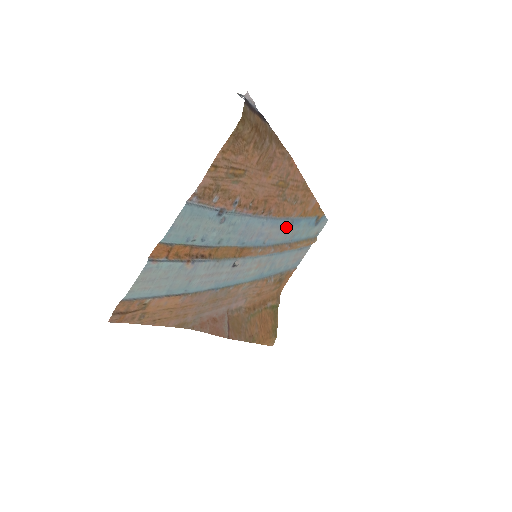
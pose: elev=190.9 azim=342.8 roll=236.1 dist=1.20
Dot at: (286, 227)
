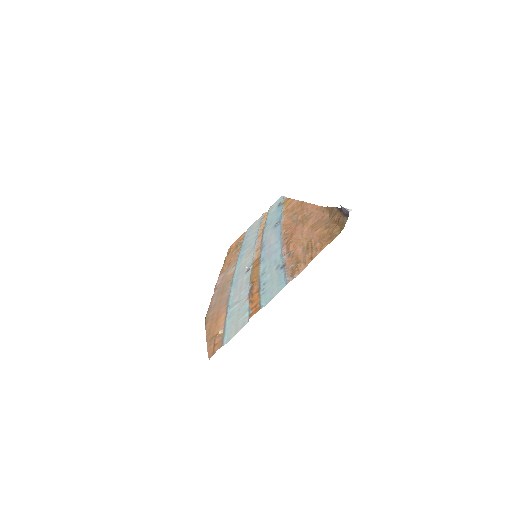
Dot at: (275, 227)
